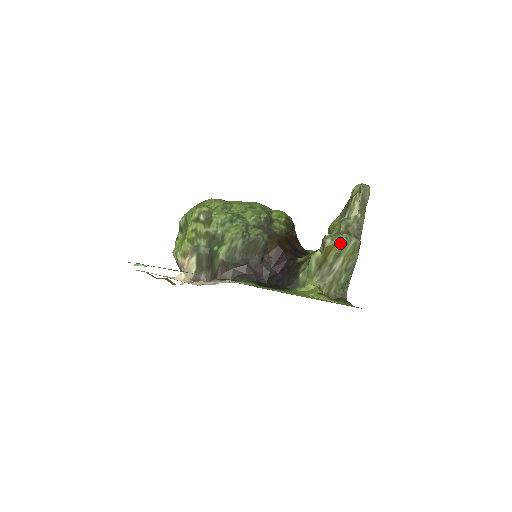
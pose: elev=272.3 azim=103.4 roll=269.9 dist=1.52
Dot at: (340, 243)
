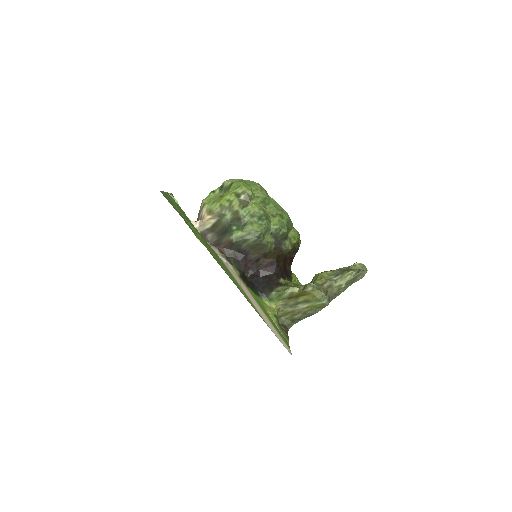
Dot at: (315, 296)
